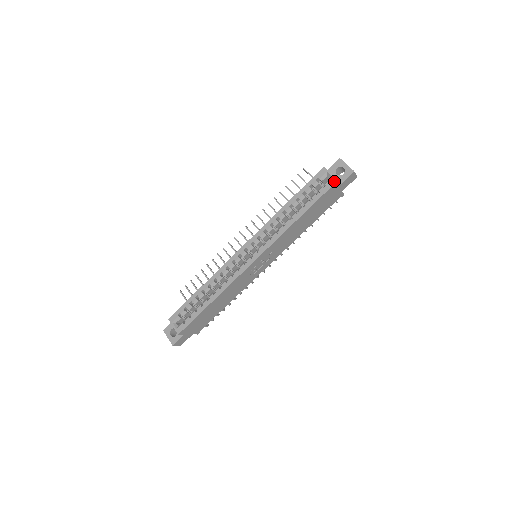
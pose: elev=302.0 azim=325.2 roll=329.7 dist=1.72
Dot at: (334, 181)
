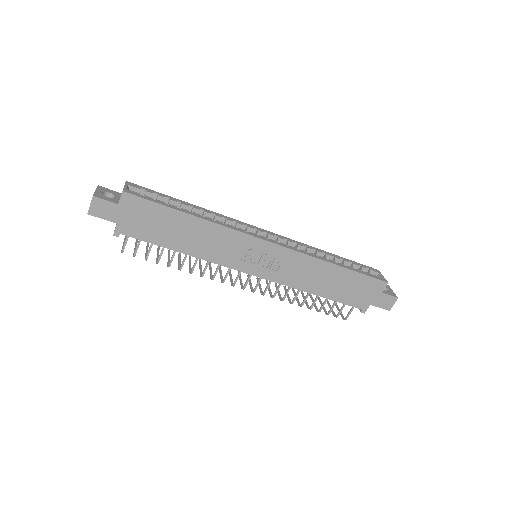
Dot at: (384, 280)
